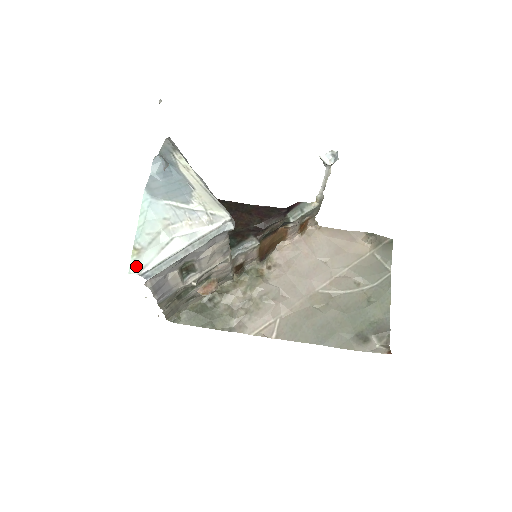
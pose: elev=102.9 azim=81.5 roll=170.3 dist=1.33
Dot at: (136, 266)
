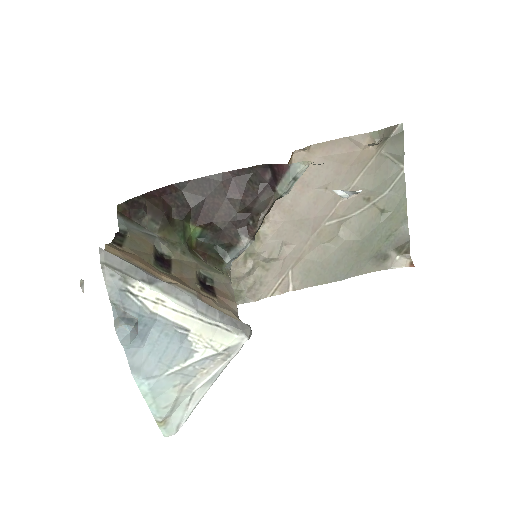
Dot at: (169, 431)
